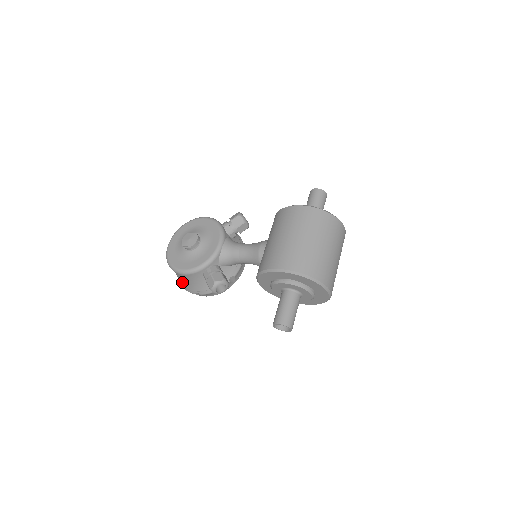
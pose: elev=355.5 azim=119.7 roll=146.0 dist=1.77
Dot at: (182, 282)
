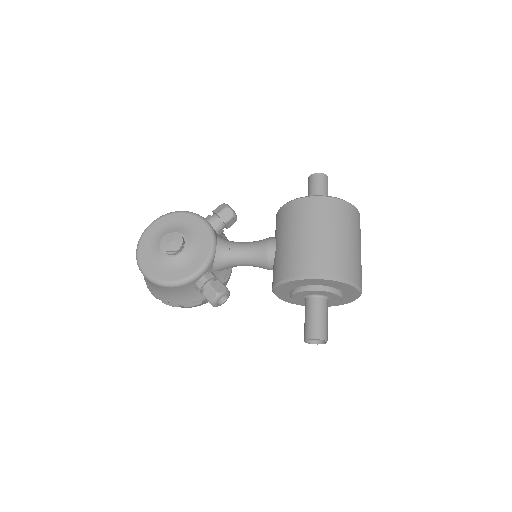
Dot at: (160, 294)
